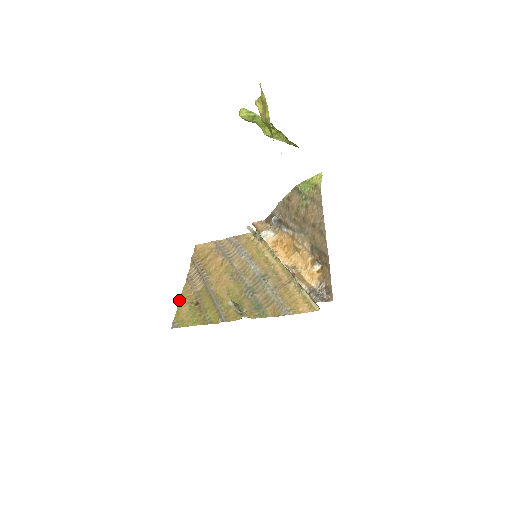
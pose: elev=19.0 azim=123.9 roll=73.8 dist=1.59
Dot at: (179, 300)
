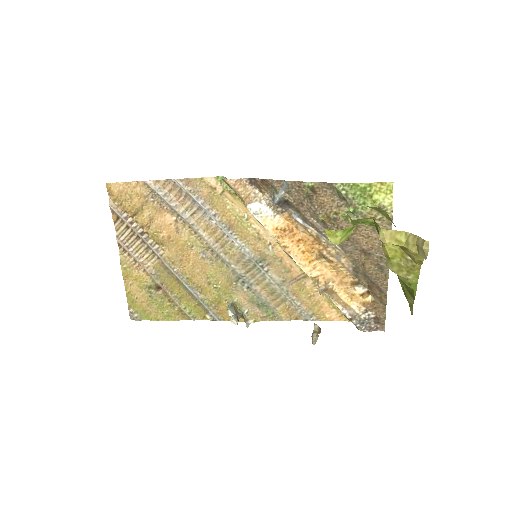
Dot at: occluded
